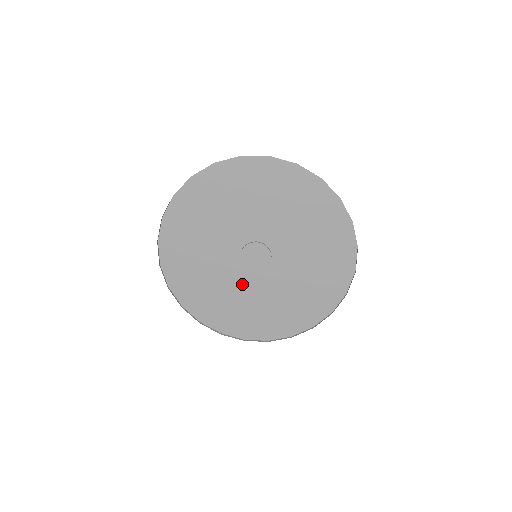
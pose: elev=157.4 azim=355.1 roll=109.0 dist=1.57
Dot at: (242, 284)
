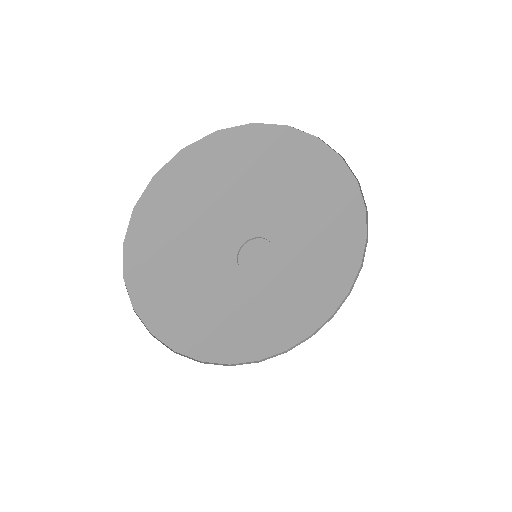
Dot at: (245, 296)
